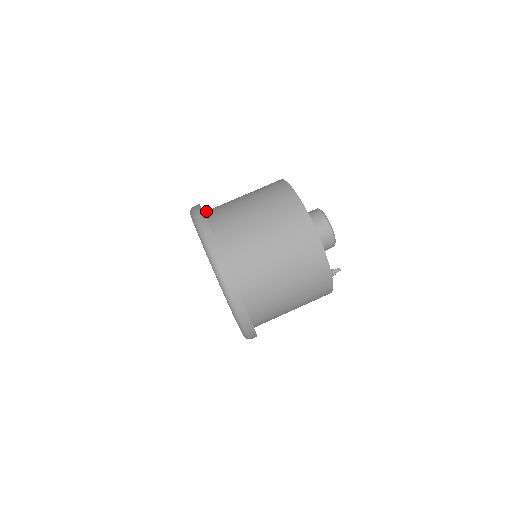
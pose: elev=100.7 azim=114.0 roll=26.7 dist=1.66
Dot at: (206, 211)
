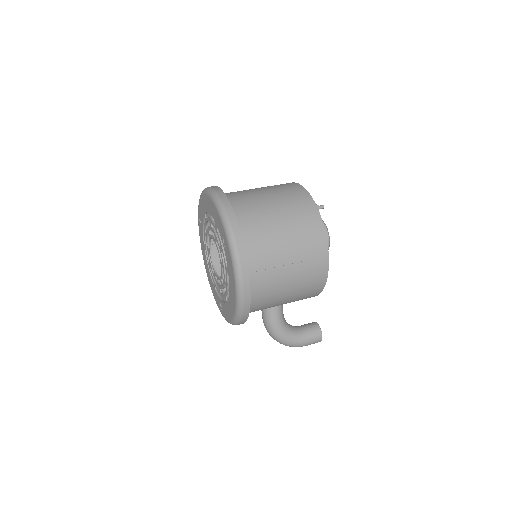
Dot at: occluded
